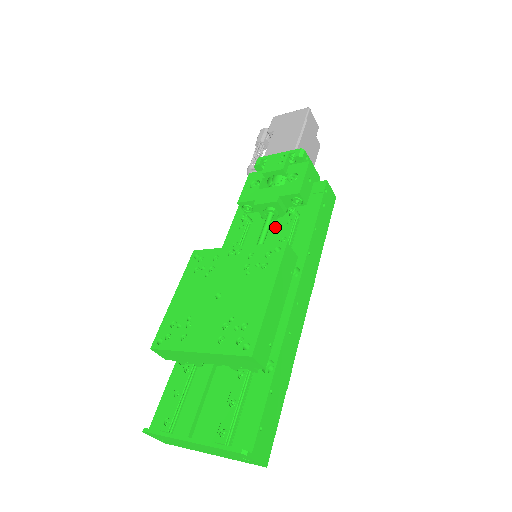
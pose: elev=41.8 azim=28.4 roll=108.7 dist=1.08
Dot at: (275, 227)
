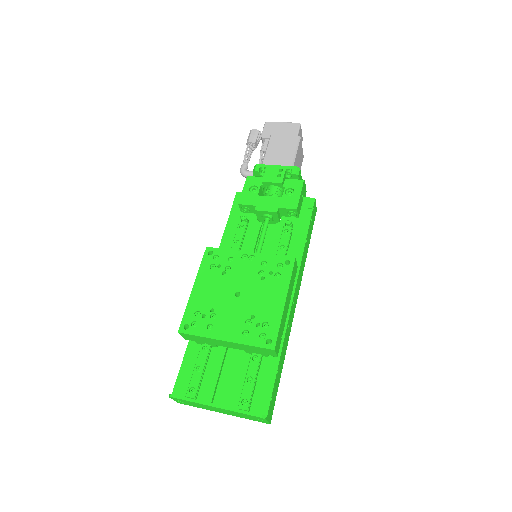
Dot at: (272, 232)
